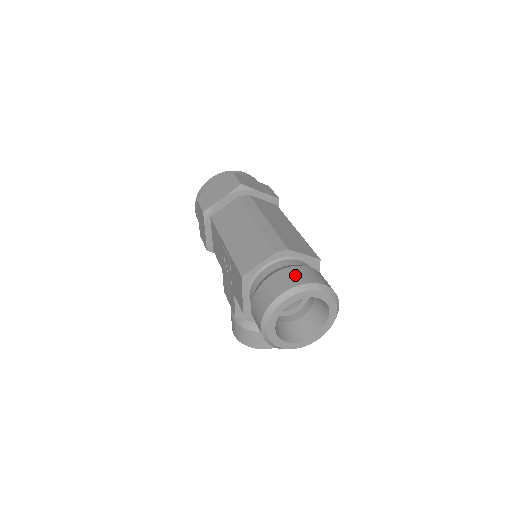
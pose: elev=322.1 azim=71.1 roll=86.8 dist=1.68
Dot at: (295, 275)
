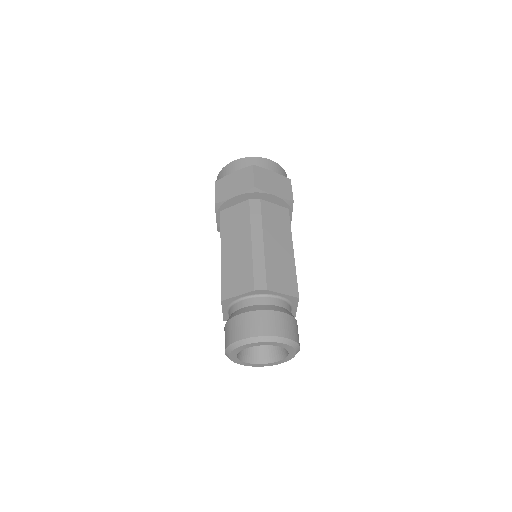
Dot at: (261, 322)
